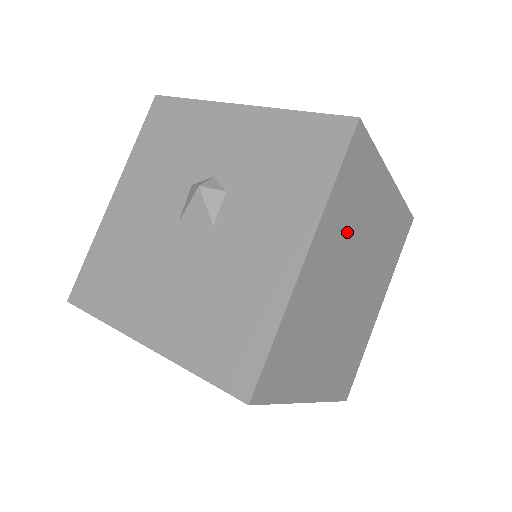
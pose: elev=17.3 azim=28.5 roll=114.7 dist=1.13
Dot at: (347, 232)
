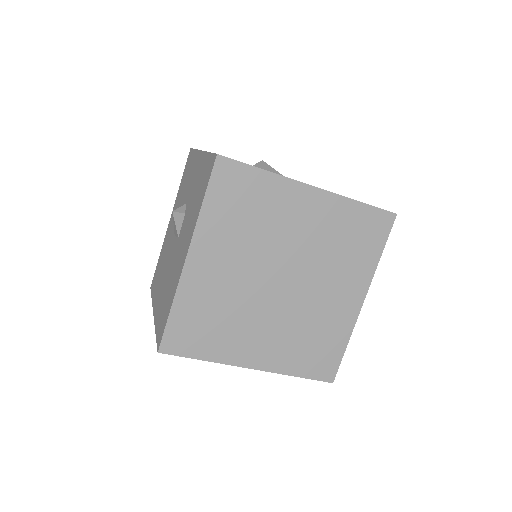
Dot at: (245, 237)
